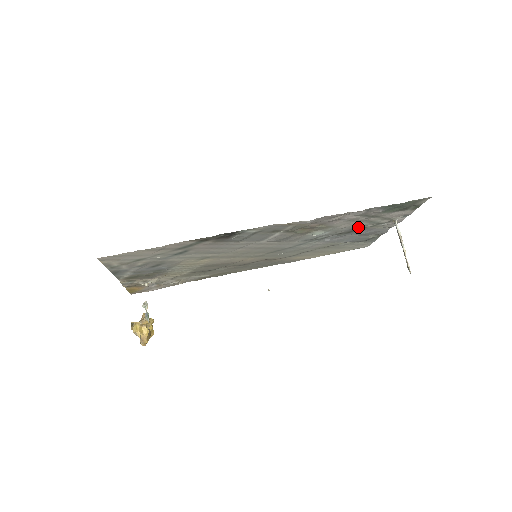
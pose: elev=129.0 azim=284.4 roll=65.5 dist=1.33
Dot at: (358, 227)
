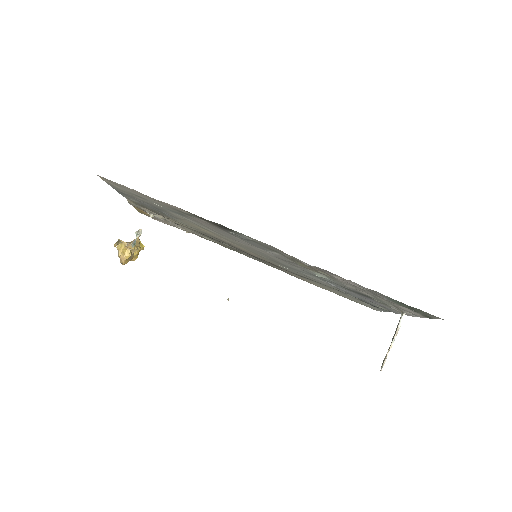
Dot at: (365, 294)
